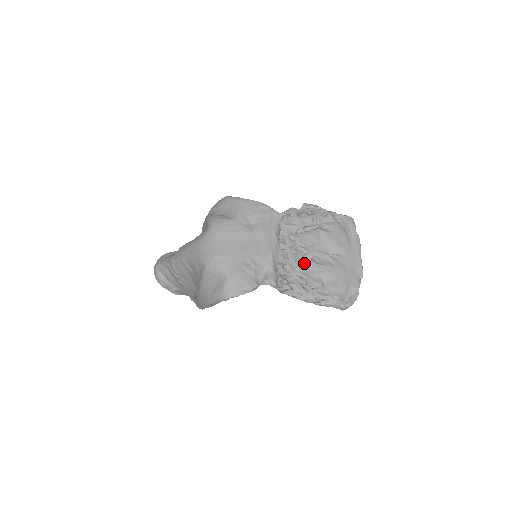
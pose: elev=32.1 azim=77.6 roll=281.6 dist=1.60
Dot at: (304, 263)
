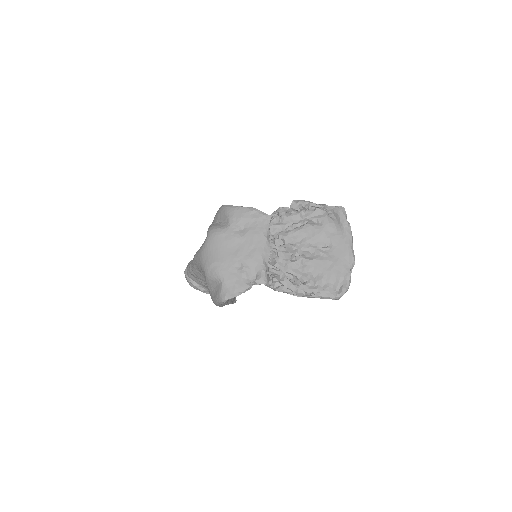
Dot at: (294, 259)
